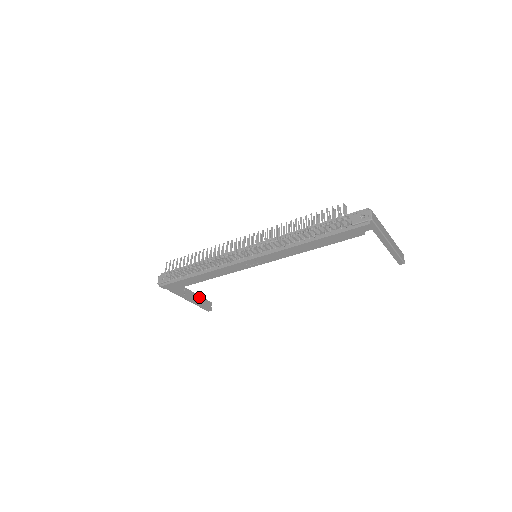
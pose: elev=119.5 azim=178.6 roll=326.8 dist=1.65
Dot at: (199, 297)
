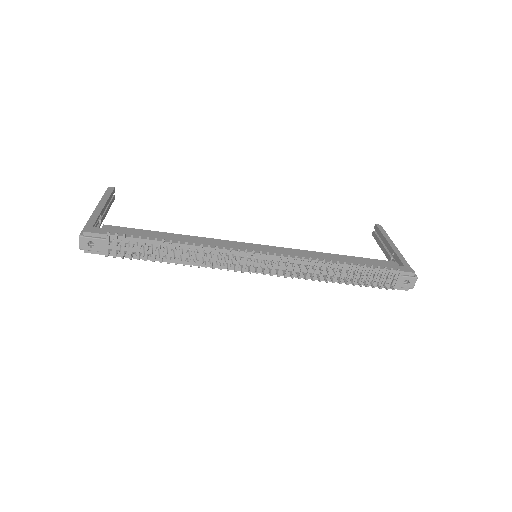
Dot at: (108, 201)
